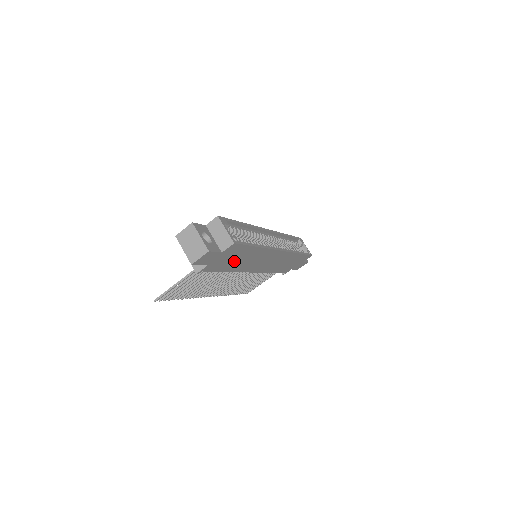
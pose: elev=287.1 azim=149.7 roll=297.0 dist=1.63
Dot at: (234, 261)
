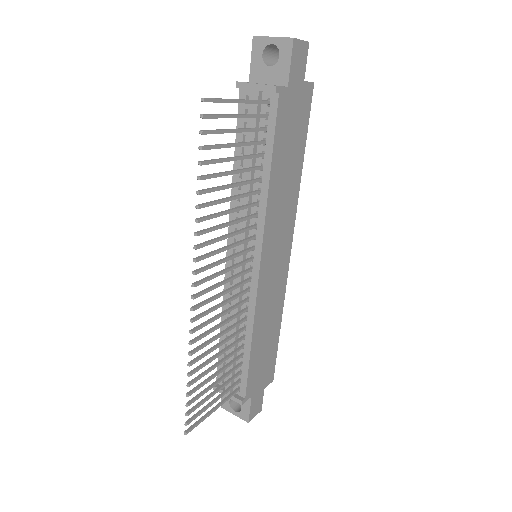
Dot at: (286, 152)
